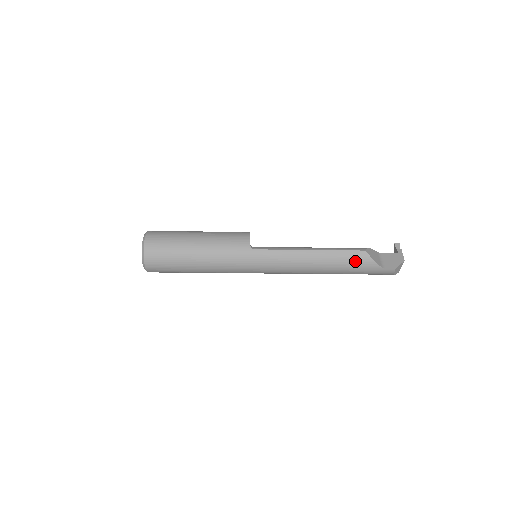
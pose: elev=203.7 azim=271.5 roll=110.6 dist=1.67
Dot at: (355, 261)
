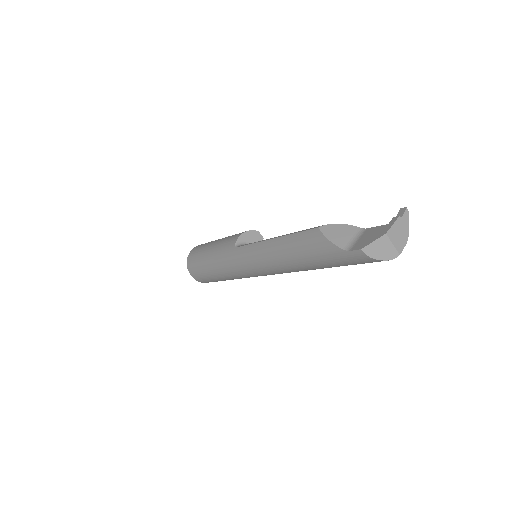
Dot at: (311, 245)
